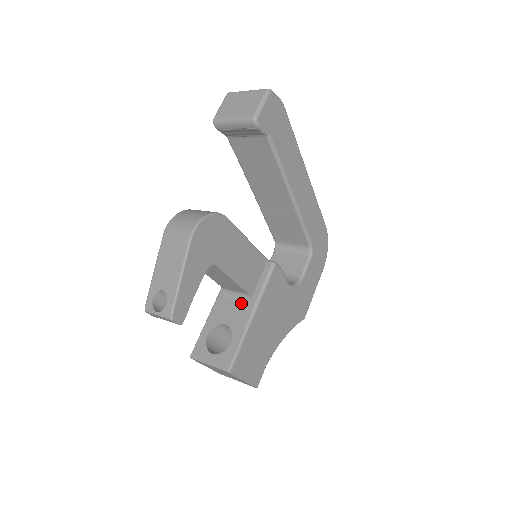
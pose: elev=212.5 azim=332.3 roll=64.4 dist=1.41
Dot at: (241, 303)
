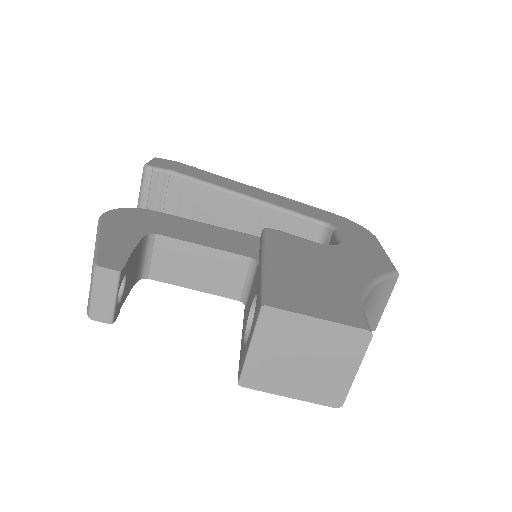
Dot at: (254, 277)
